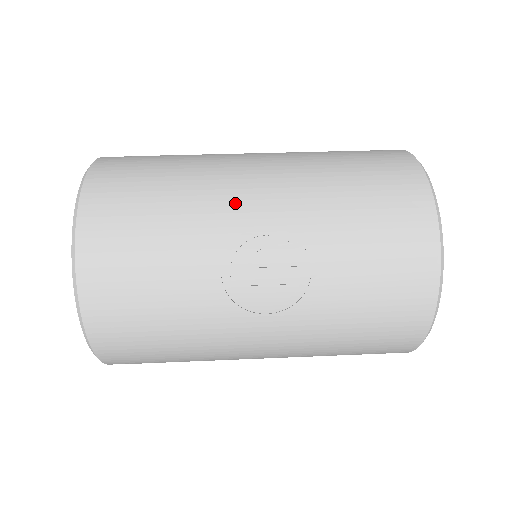
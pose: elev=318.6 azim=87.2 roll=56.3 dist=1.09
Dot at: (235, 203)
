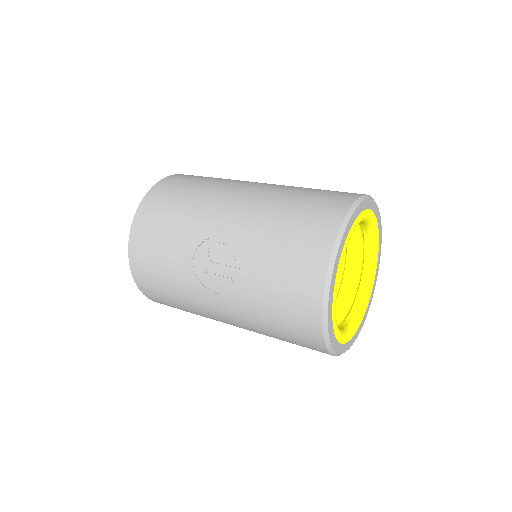
Dot at: (212, 218)
